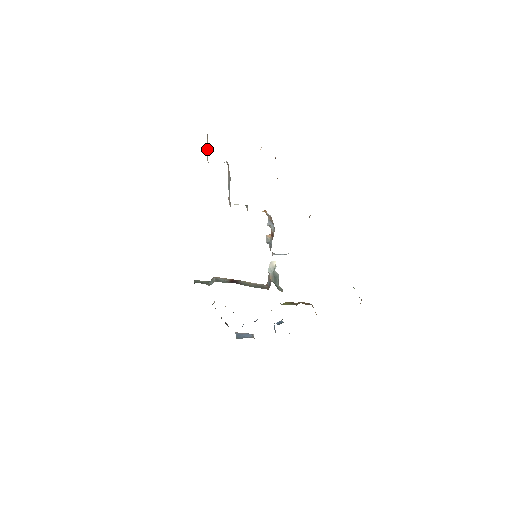
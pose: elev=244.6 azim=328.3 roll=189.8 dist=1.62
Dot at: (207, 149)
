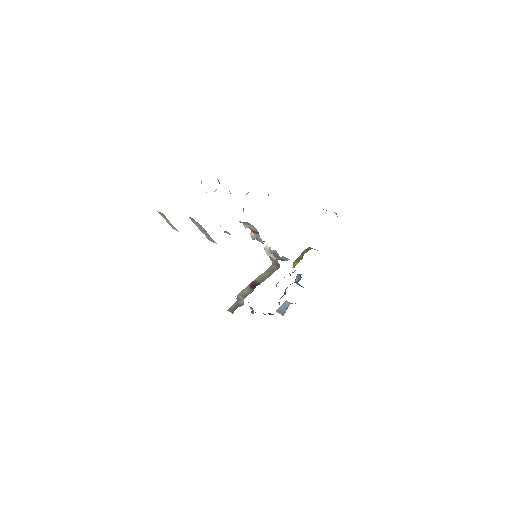
Dot at: (167, 222)
